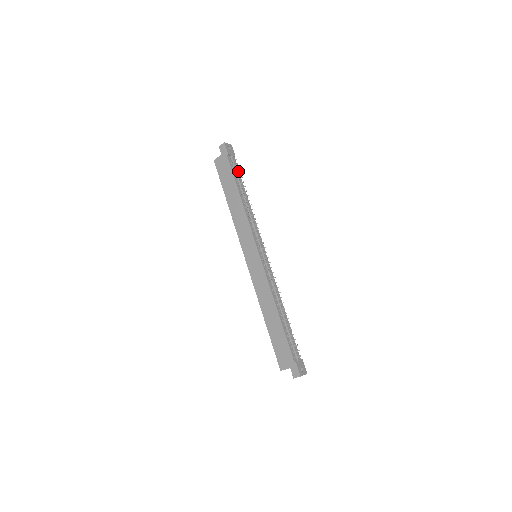
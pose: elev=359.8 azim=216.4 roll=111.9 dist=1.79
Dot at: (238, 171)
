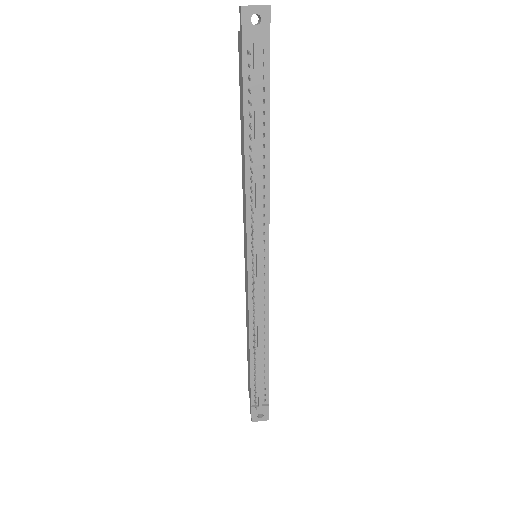
Dot at: (266, 84)
